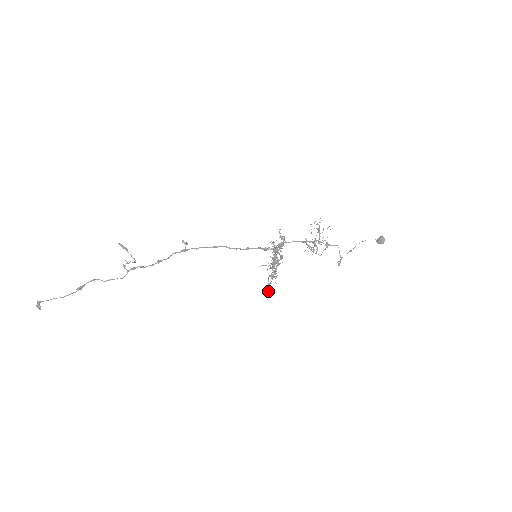
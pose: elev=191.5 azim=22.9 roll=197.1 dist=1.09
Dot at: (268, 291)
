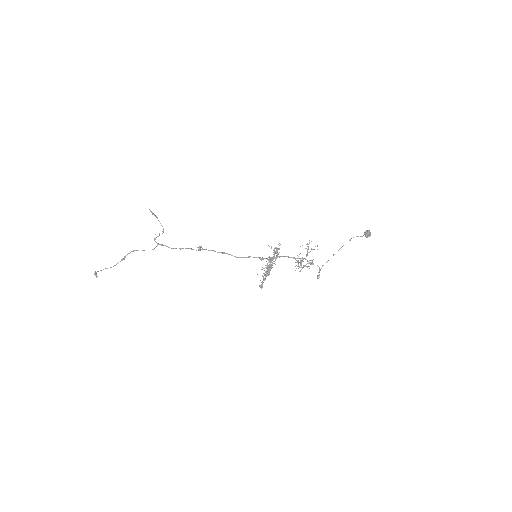
Dot at: (261, 286)
